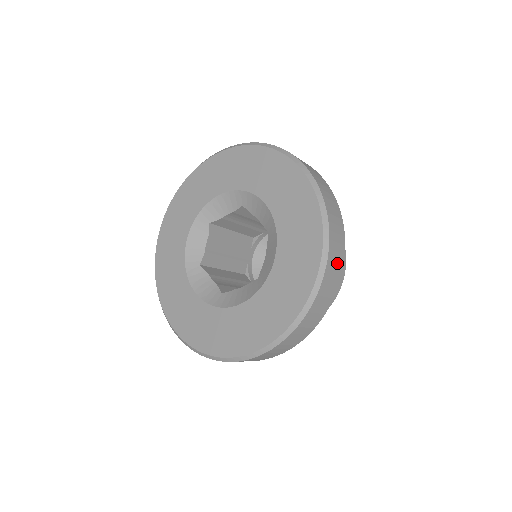
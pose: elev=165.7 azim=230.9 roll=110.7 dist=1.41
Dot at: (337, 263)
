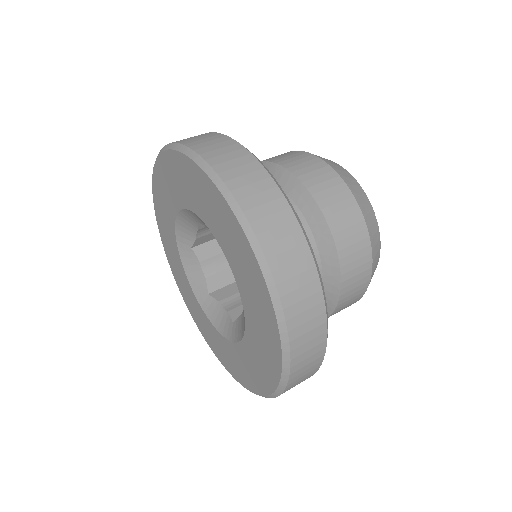
Dot at: (297, 263)
